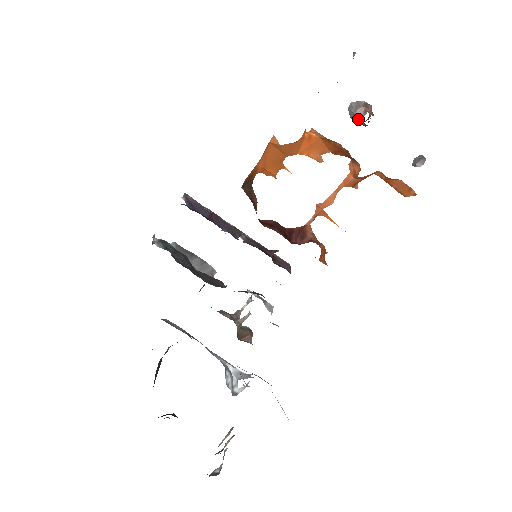
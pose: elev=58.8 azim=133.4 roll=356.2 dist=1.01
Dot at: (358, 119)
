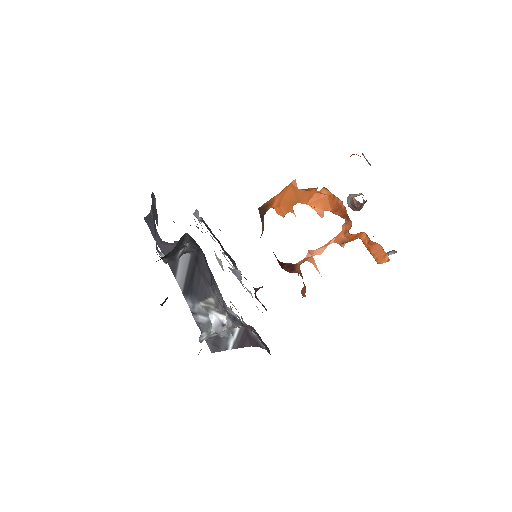
Dot at: (356, 196)
